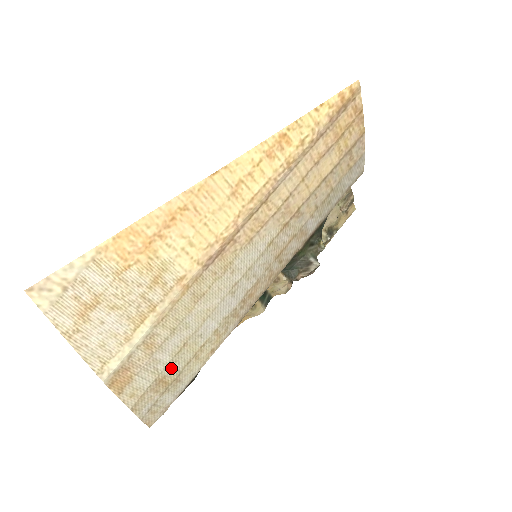
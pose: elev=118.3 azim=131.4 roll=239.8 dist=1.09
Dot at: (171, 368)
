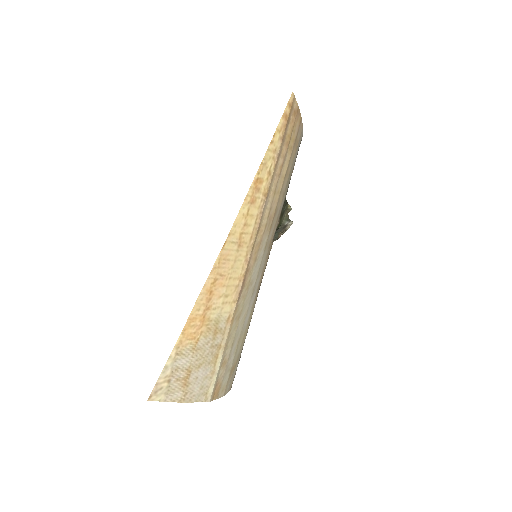
Dot at: (235, 359)
